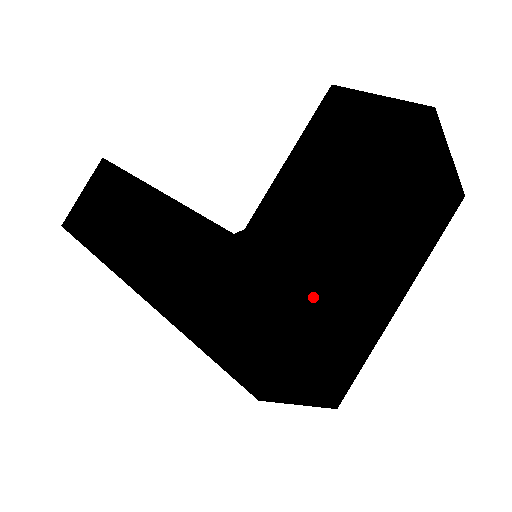
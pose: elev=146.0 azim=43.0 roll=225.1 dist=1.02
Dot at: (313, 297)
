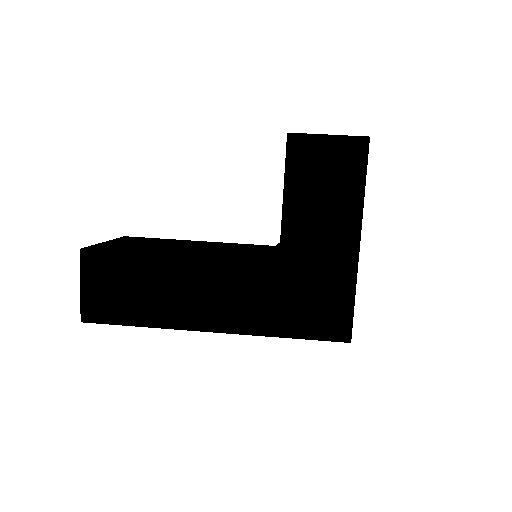
Dot at: (353, 276)
